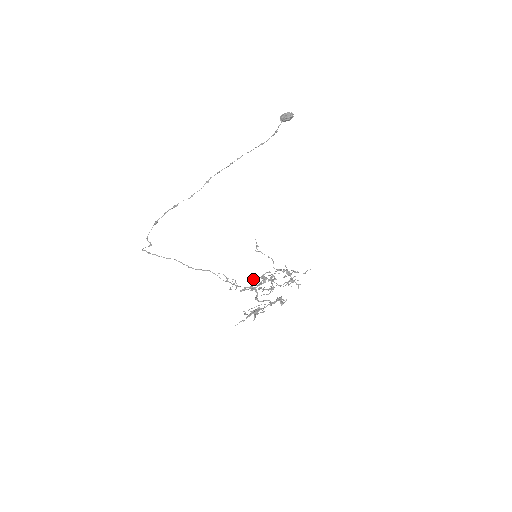
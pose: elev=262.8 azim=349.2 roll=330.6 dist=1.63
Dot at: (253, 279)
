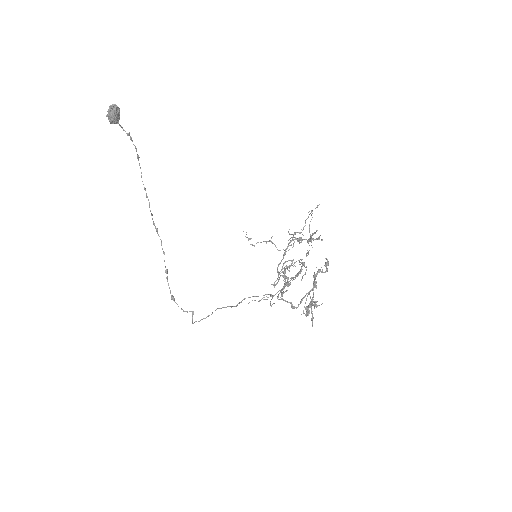
Dot at: occluded
